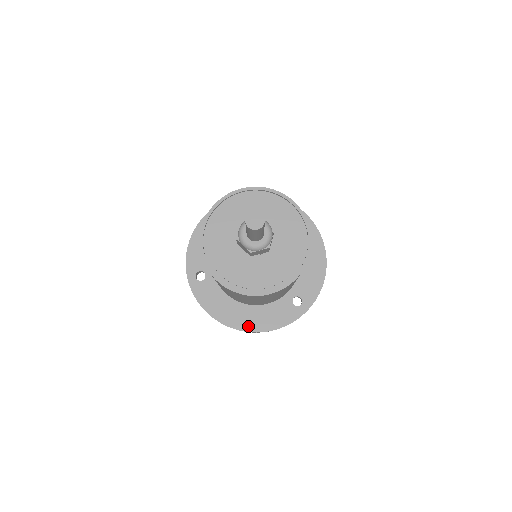
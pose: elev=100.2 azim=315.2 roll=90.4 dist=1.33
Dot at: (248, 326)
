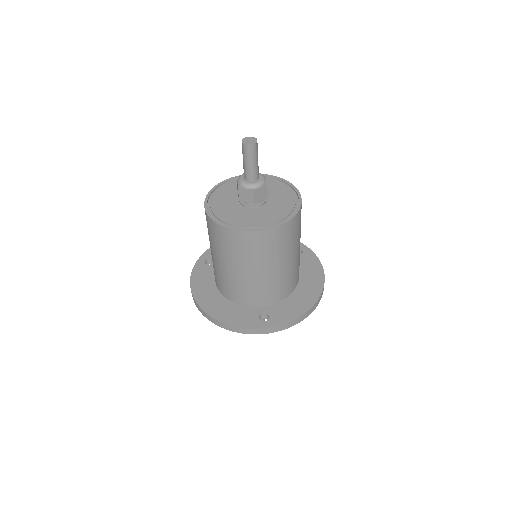
Dot at: (210, 309)
